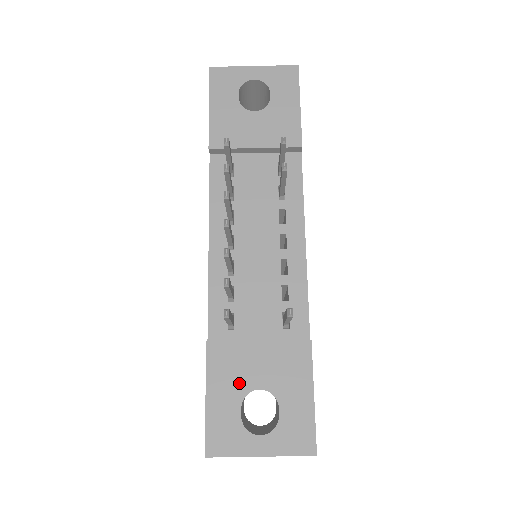
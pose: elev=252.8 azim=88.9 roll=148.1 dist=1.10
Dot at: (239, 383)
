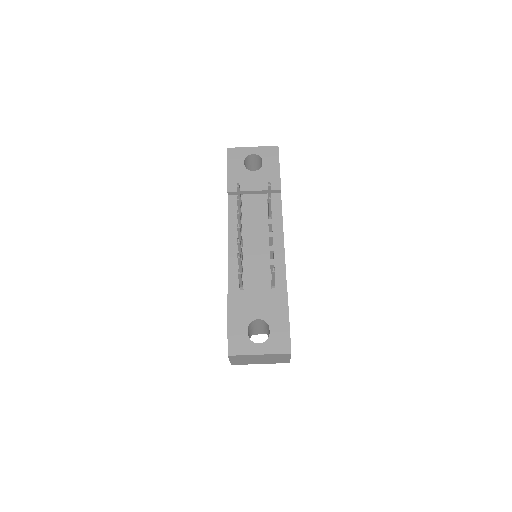
Dot at: (246, 316)
